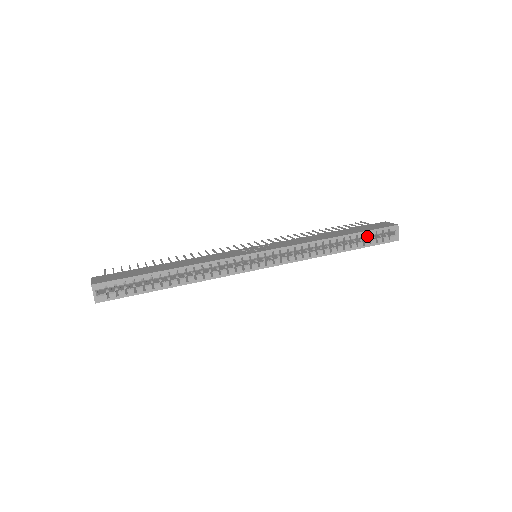
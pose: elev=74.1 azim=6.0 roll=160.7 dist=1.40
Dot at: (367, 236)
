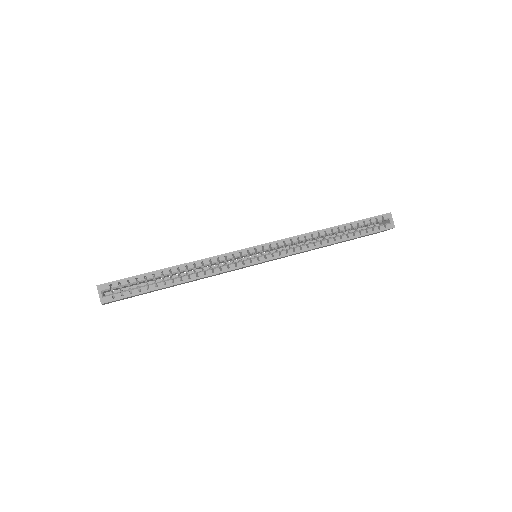
Dot at: (362, 225)
